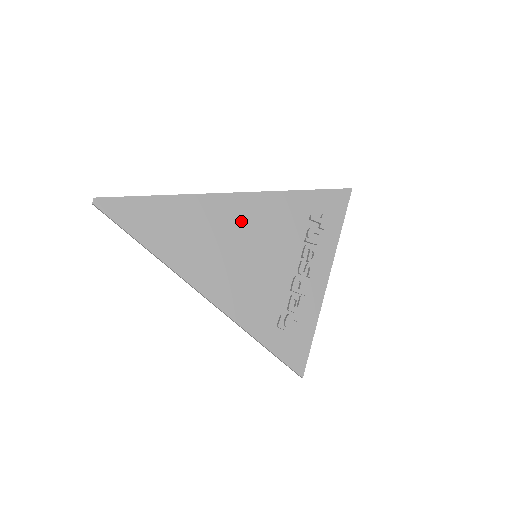
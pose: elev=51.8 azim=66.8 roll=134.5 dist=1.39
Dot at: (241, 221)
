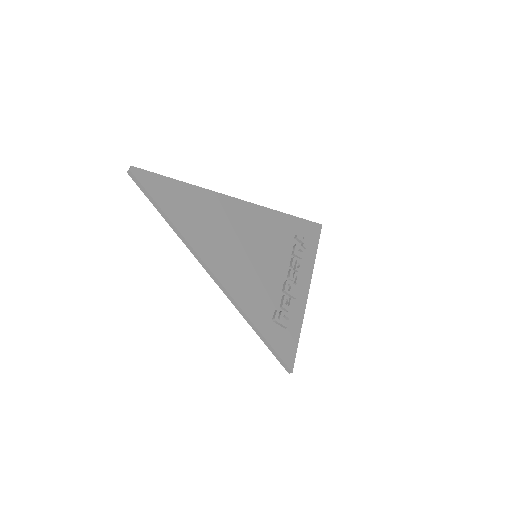
Dot at: (246, 224)
